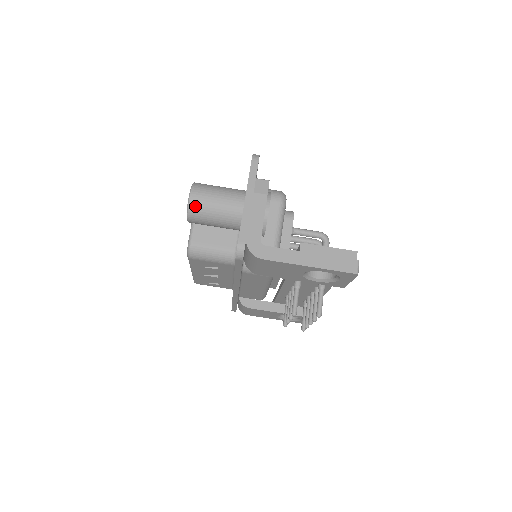
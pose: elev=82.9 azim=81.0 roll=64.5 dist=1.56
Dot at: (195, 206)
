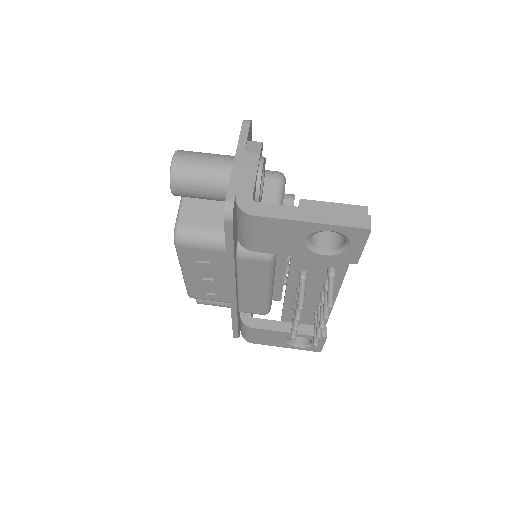
Dot at: (179, 169)
